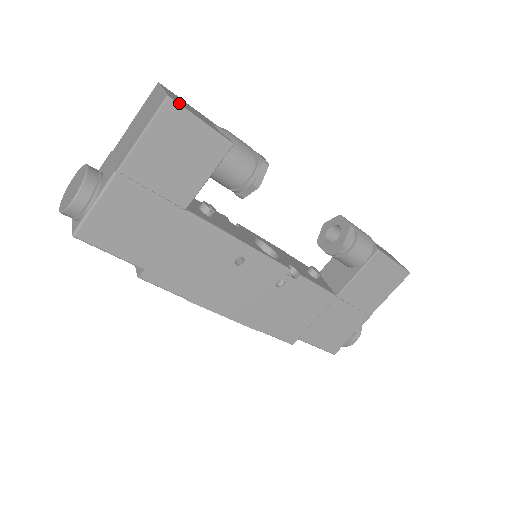
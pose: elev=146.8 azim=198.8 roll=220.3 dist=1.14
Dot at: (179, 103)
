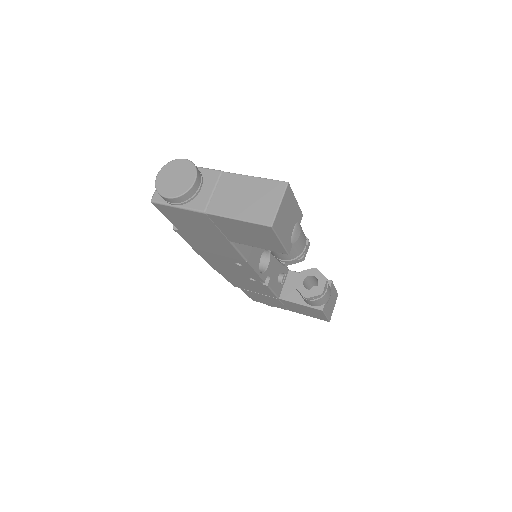
Dot at: (276, 230)
